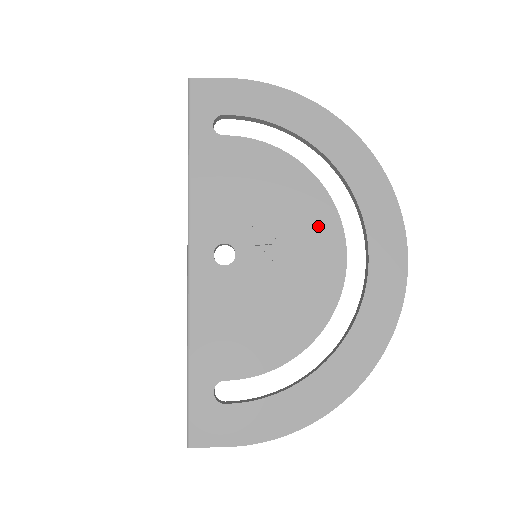
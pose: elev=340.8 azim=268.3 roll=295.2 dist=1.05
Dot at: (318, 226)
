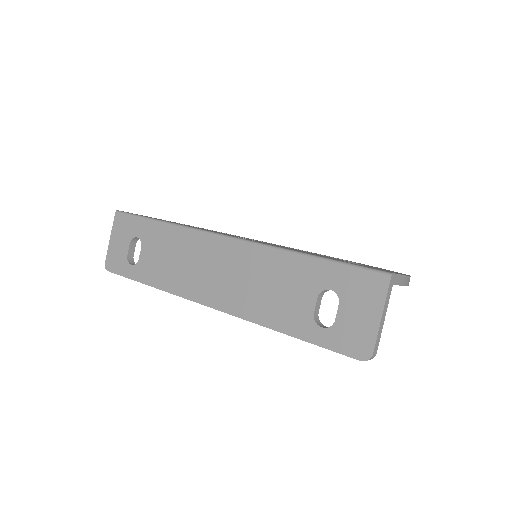
Dot at: occluded
